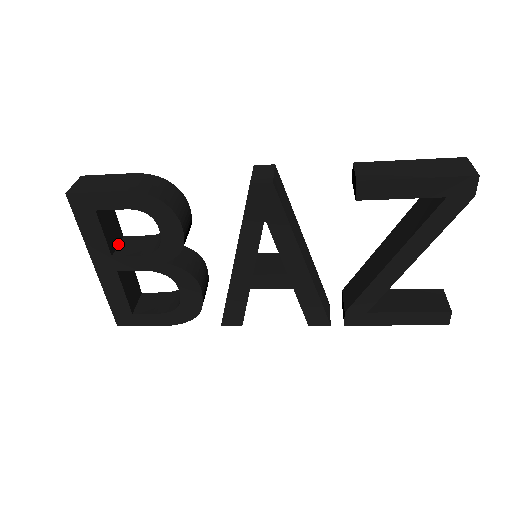
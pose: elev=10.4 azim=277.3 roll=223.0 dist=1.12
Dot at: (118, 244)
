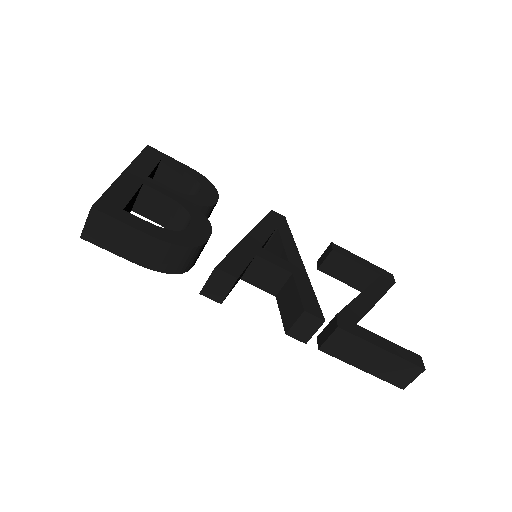
Dot at: occluded
